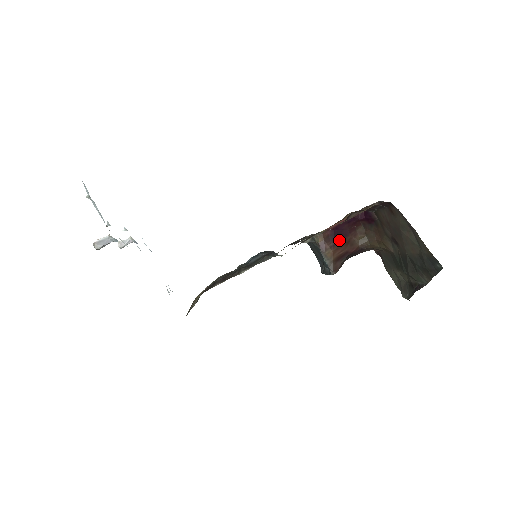
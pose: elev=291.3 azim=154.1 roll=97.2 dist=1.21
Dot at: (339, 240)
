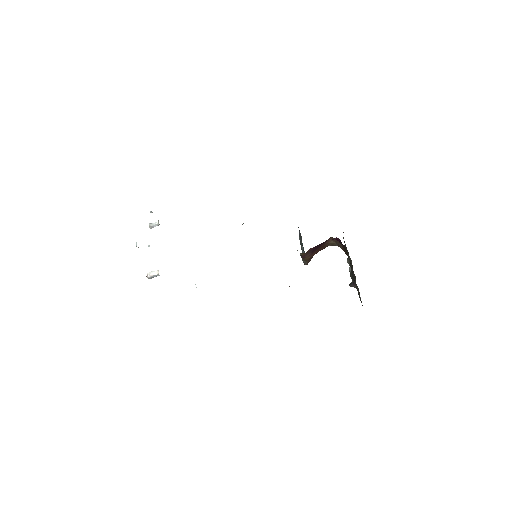
Dot at: (316, 249)
